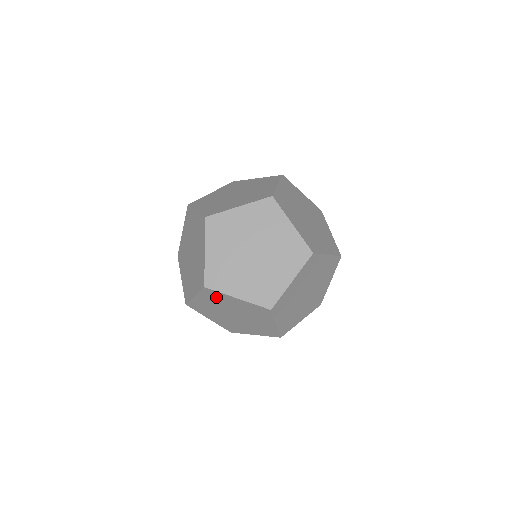
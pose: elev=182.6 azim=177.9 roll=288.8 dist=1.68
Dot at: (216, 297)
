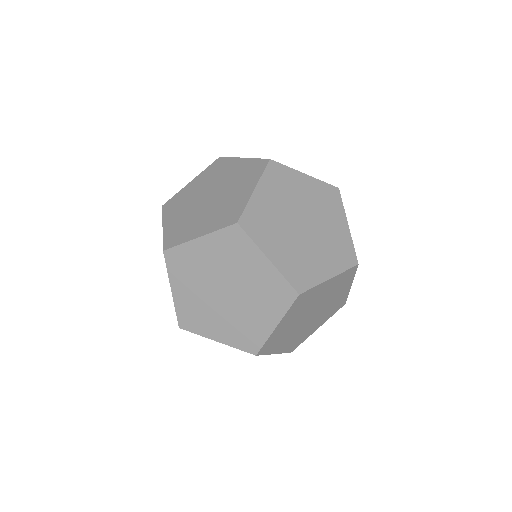
Dot at: occluded
